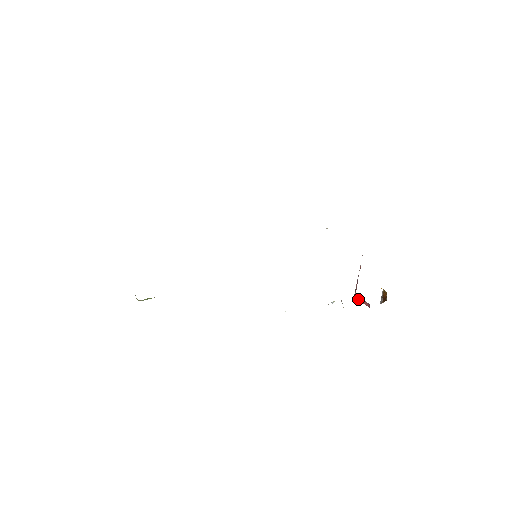
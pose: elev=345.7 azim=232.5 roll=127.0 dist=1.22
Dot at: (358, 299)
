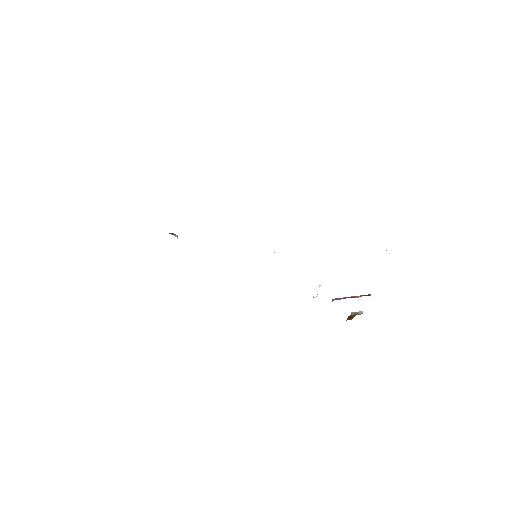
Dot at: occluded
